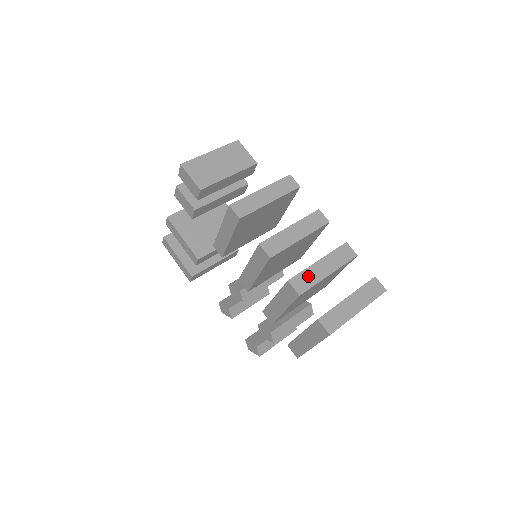
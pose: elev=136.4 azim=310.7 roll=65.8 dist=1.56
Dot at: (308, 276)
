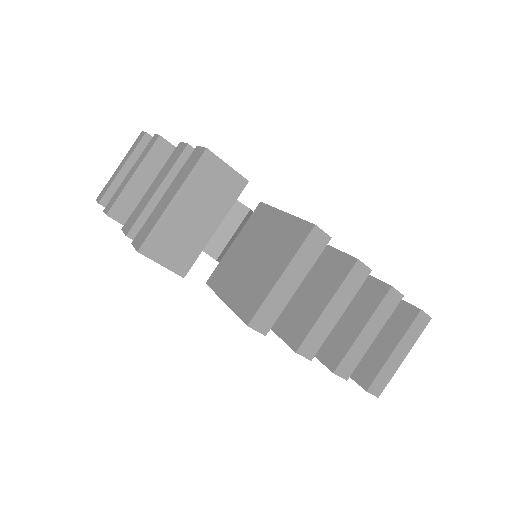
Dot at: (353, 355)
